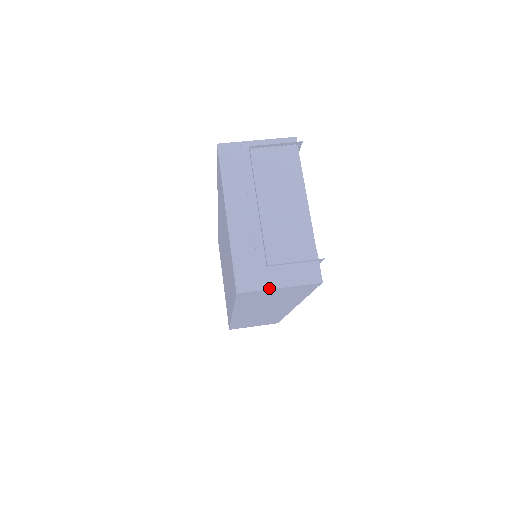
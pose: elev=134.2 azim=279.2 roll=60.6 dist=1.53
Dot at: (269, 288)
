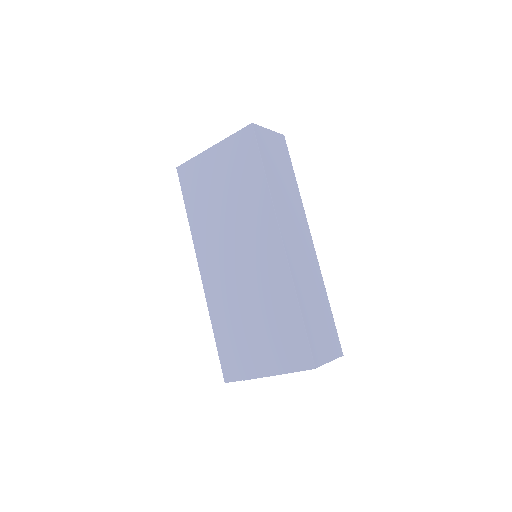
Dot at: (264, 128)
